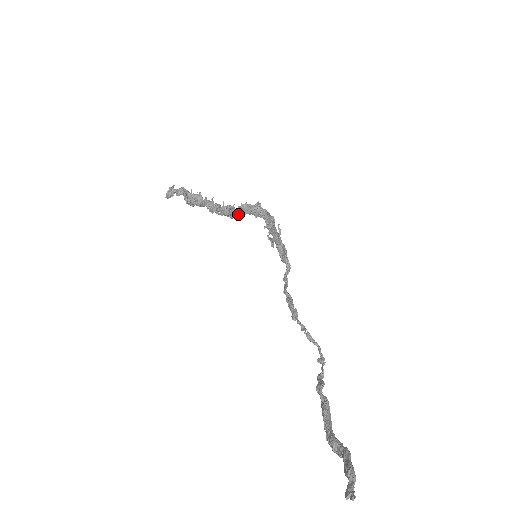
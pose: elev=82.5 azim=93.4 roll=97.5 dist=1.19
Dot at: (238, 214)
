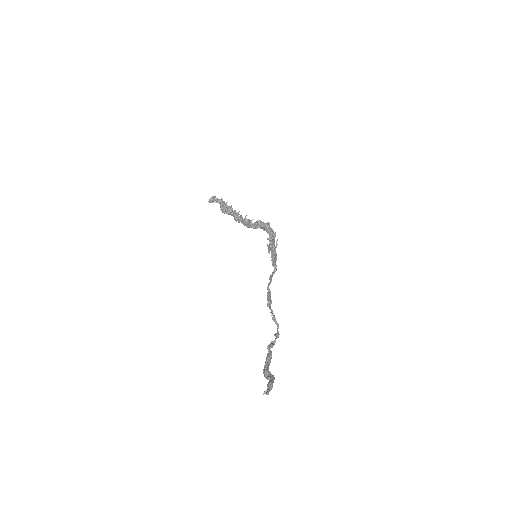
Dot at: (253, 226)
